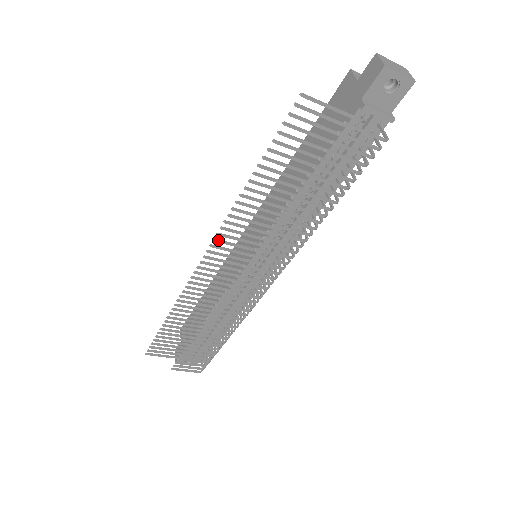
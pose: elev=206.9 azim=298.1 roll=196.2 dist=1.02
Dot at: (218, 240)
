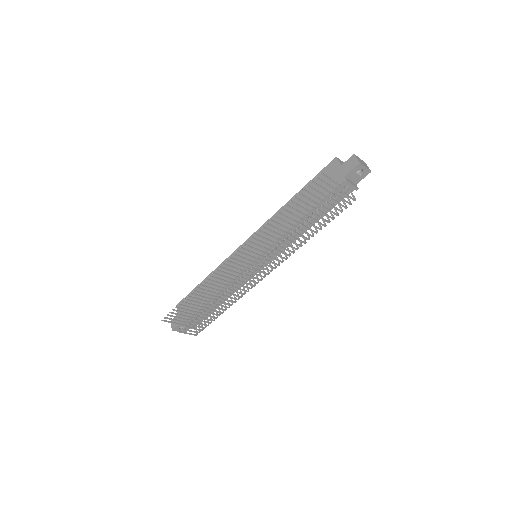
Dot at: (246, 244)
